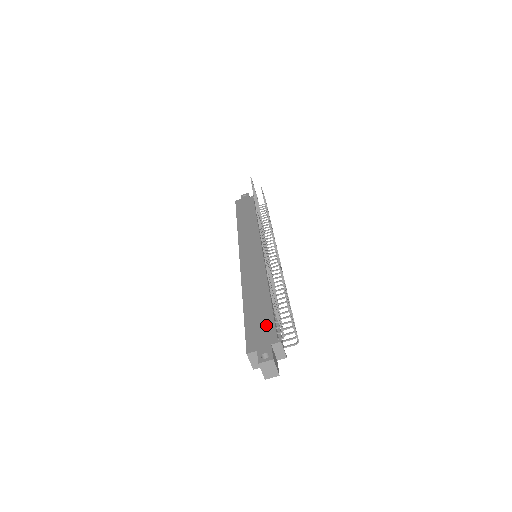
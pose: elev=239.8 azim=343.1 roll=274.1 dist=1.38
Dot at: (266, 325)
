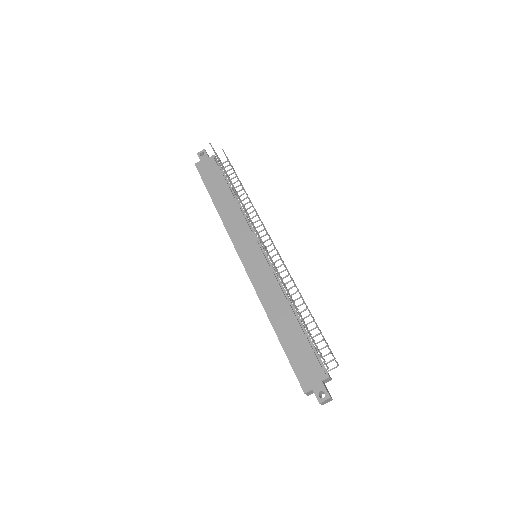
Dot at: (309, 358)
